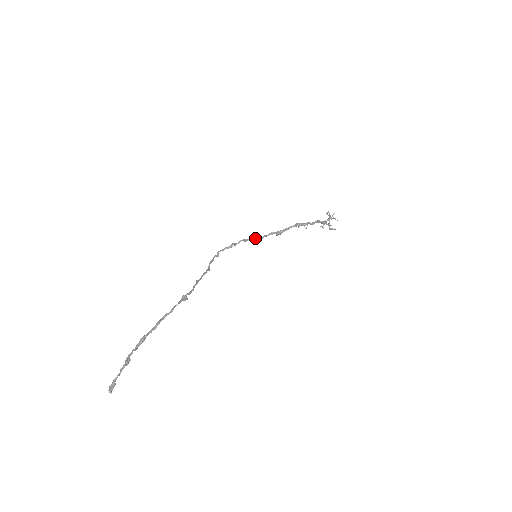
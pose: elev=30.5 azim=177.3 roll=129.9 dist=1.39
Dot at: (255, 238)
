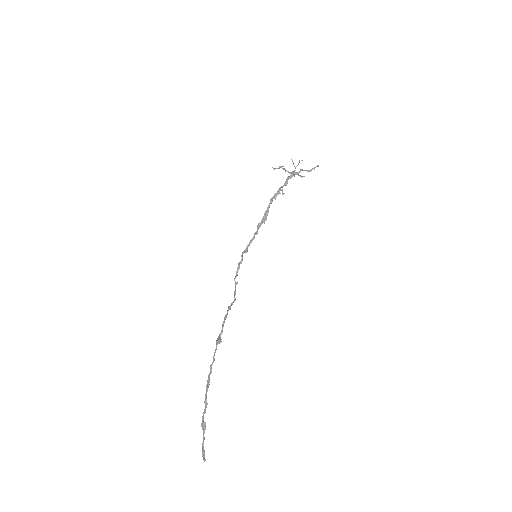
Dot at: (249, 243)
